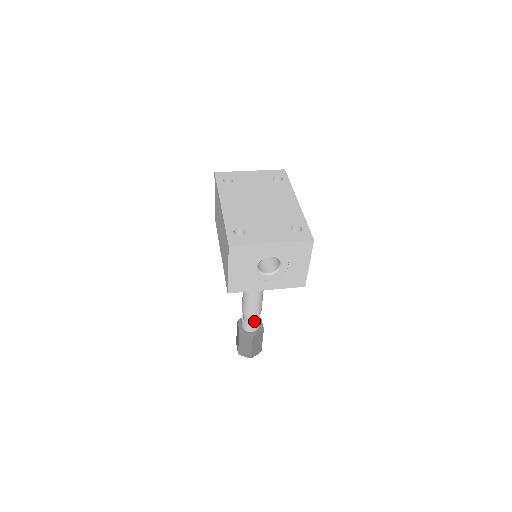
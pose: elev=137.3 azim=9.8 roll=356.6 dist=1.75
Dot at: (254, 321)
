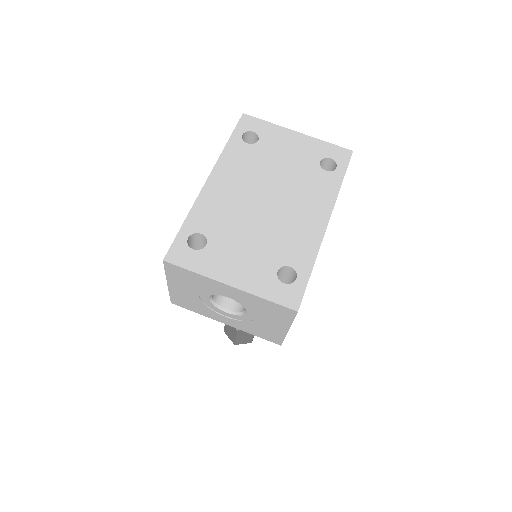
Dot at: occluded
